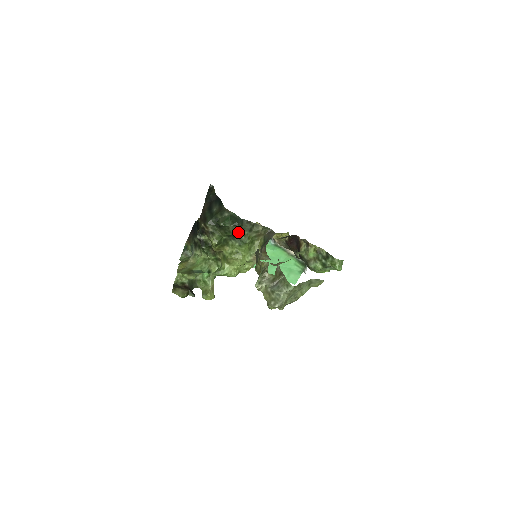
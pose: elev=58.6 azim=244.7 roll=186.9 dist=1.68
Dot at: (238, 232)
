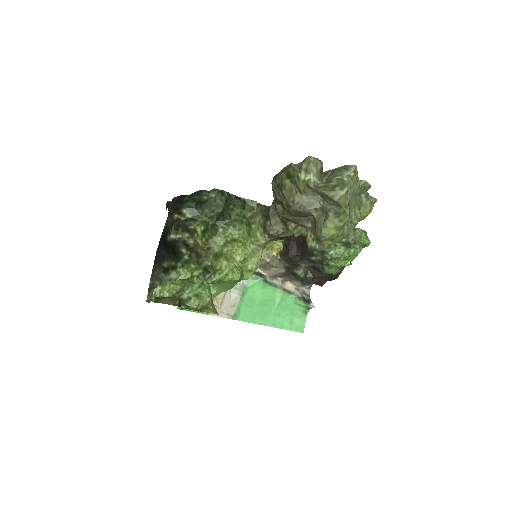
Dot at: (228, 210)
